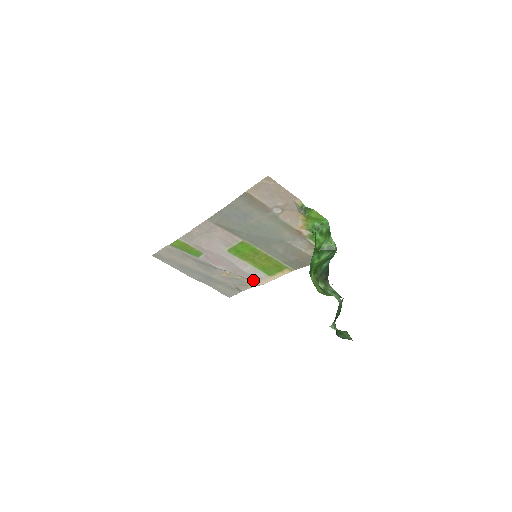
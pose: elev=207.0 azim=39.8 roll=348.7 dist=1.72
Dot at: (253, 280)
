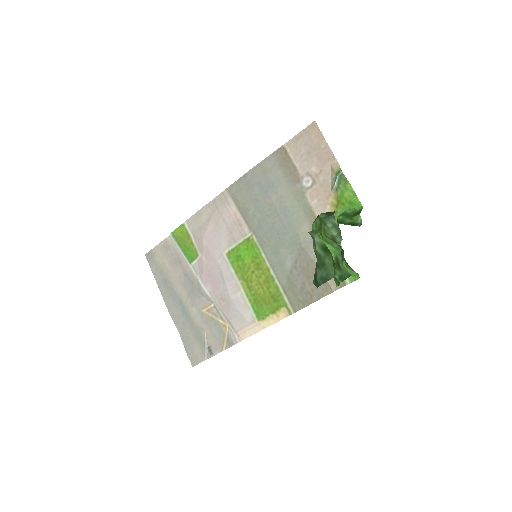
Dot at: (235, 326)
